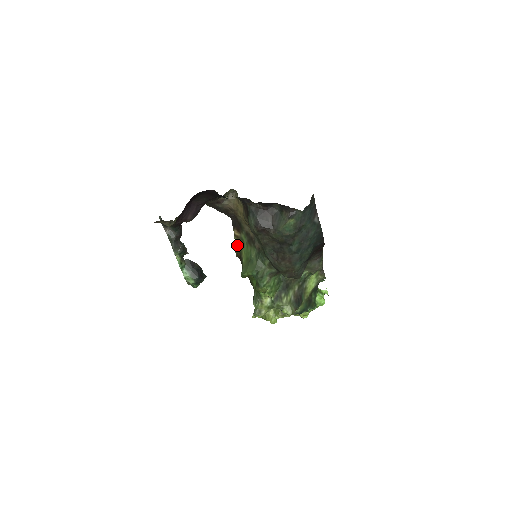
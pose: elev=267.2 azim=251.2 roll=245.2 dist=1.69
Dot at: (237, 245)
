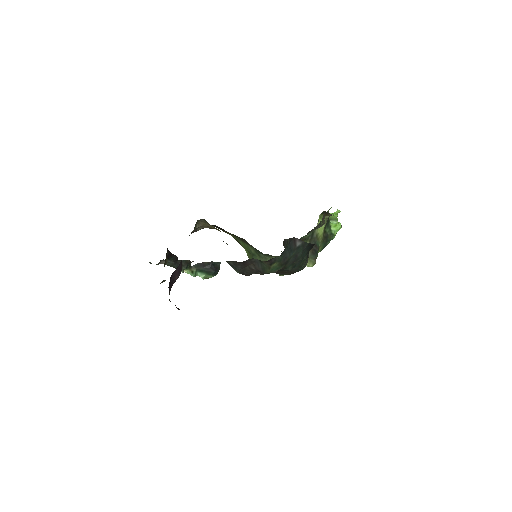
Dot at: occluded
